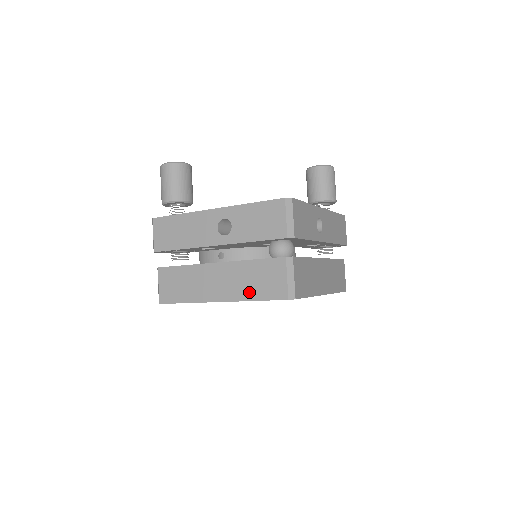
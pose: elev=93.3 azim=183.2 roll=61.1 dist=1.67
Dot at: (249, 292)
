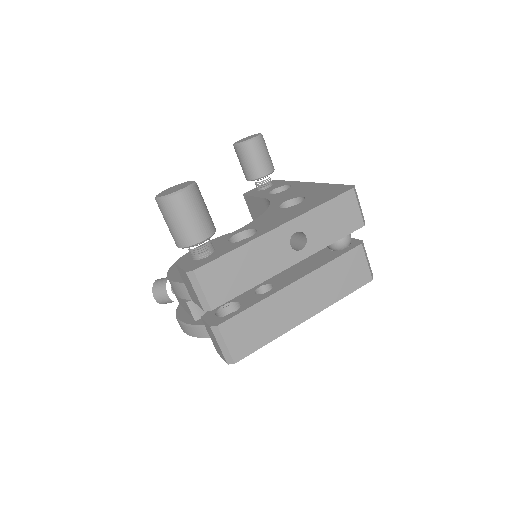
Dot at: (336, 293)
